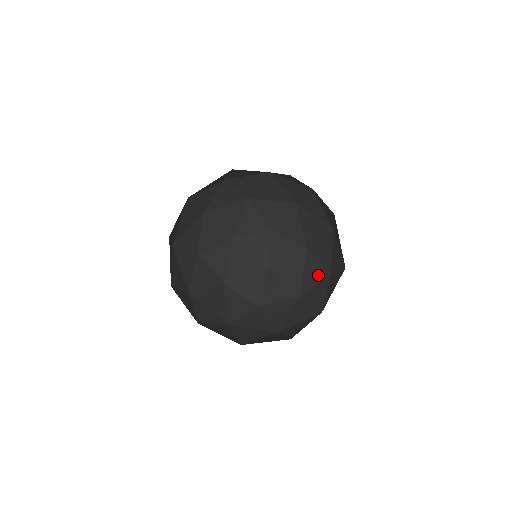
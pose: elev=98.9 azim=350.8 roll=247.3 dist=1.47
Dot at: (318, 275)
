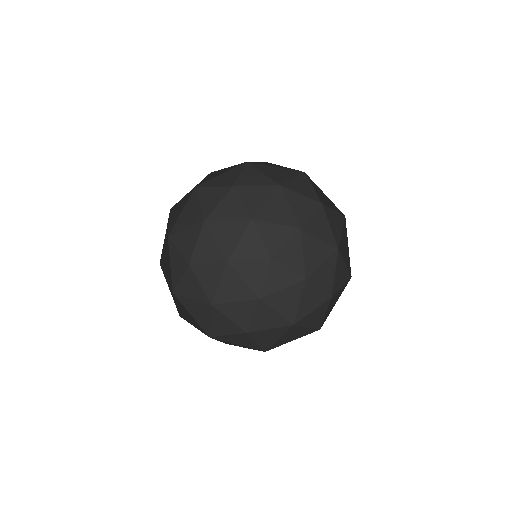
Dot at: occluded
